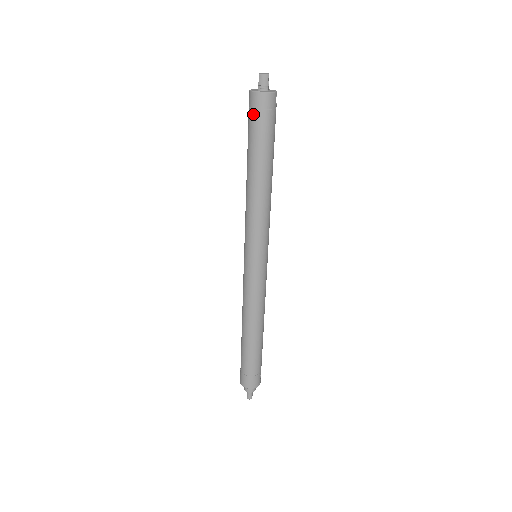
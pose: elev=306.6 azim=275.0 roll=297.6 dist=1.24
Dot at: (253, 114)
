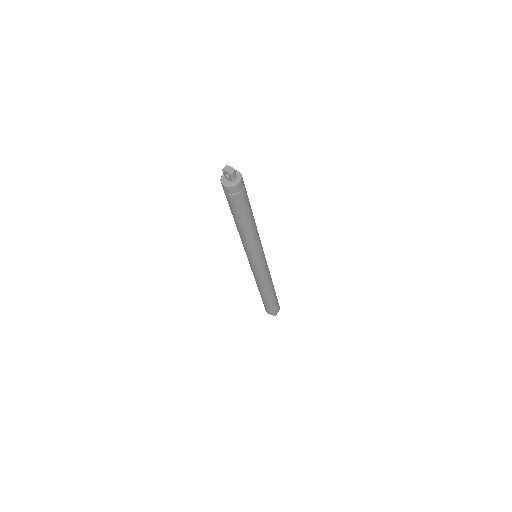
Dot at: (237, 197)
